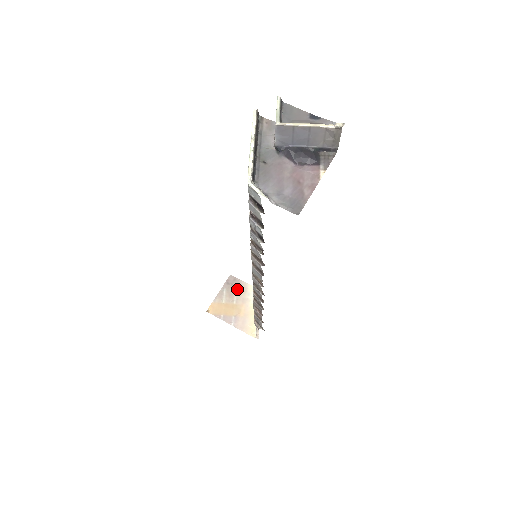
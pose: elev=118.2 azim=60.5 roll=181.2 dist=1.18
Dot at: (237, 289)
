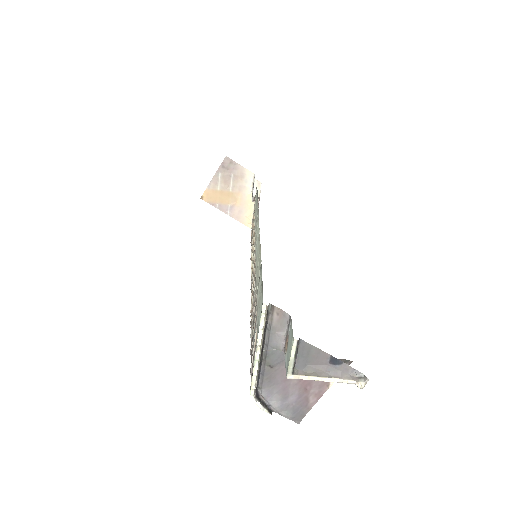
Dot at: (233, 175)
